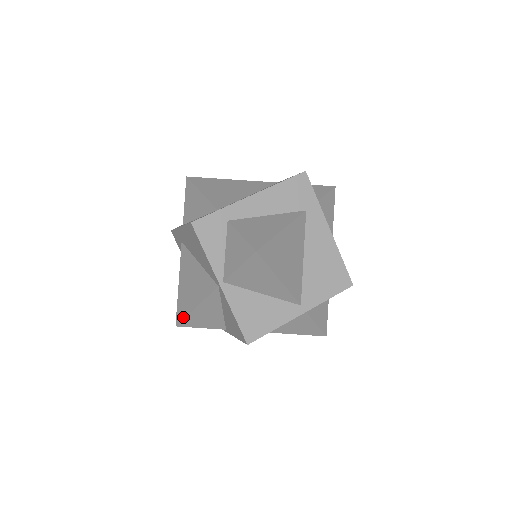
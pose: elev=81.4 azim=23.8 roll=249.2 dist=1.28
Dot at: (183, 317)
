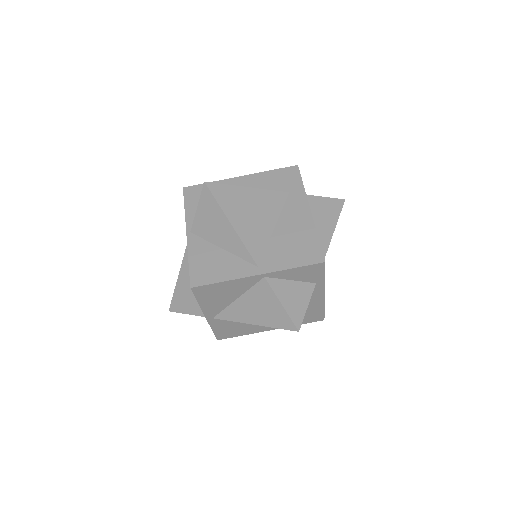
Dot at: (173, 296)
